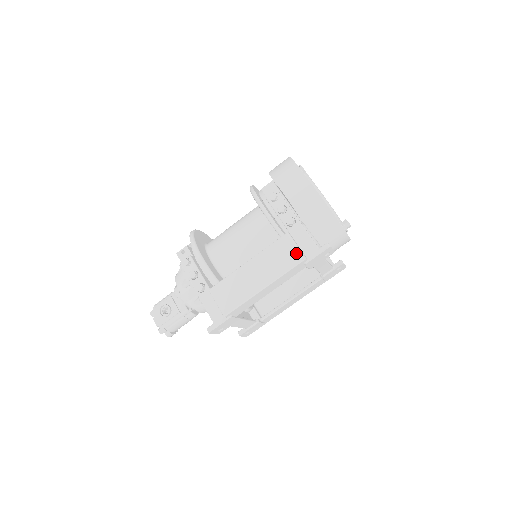
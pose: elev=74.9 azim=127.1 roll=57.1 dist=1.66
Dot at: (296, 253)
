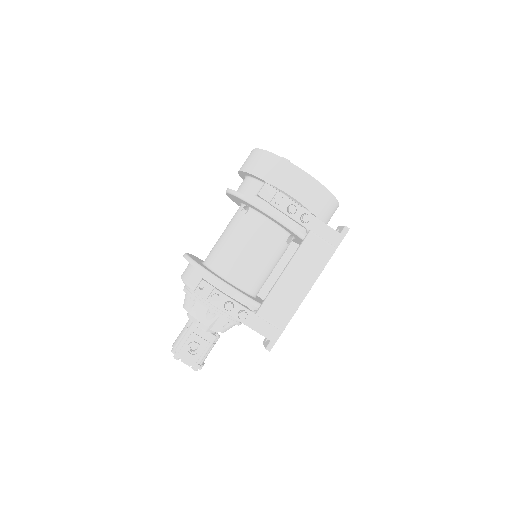
Dot at: (327, 247)
